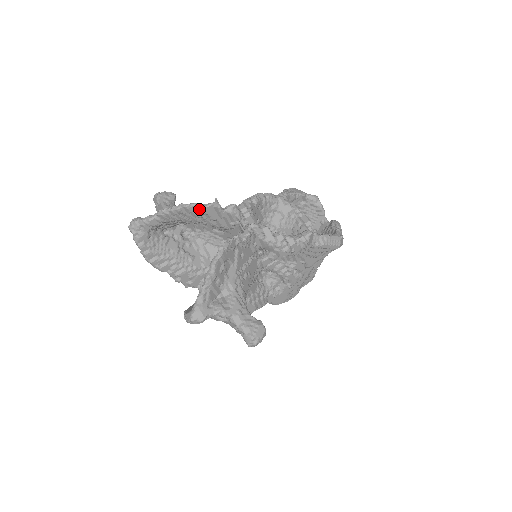
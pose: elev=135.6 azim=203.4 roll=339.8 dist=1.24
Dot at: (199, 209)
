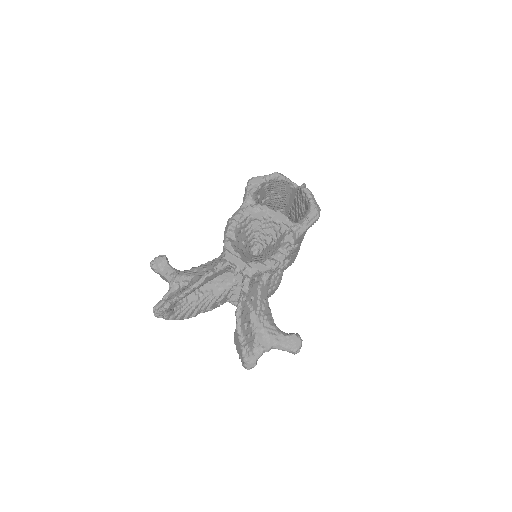
Dot at: (199, 286)
